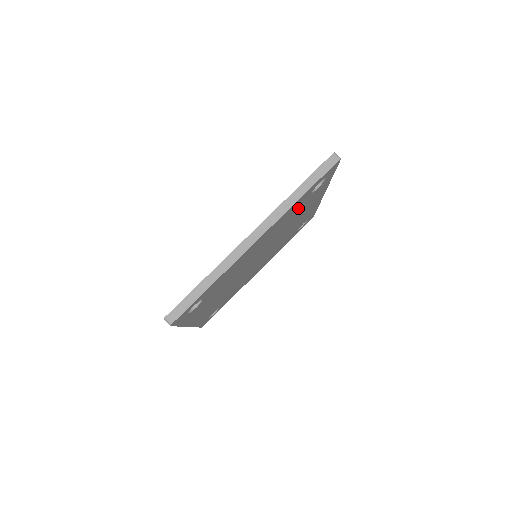
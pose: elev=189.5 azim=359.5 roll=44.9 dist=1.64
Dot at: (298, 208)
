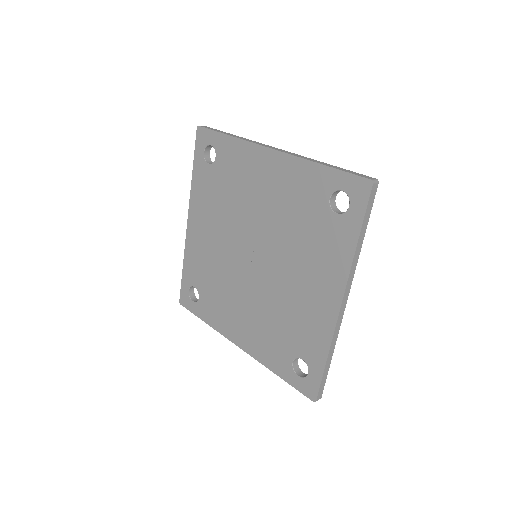
Dot at: occluded
